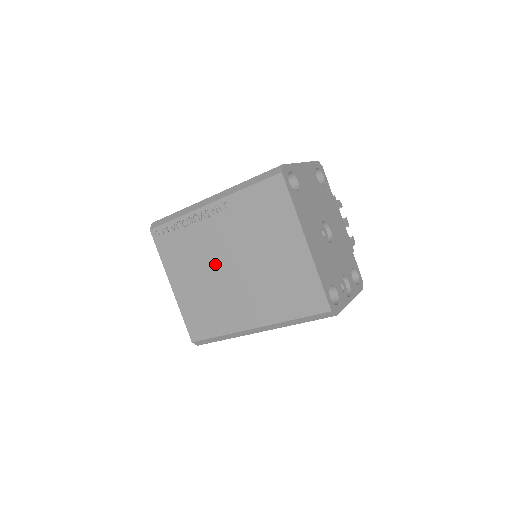
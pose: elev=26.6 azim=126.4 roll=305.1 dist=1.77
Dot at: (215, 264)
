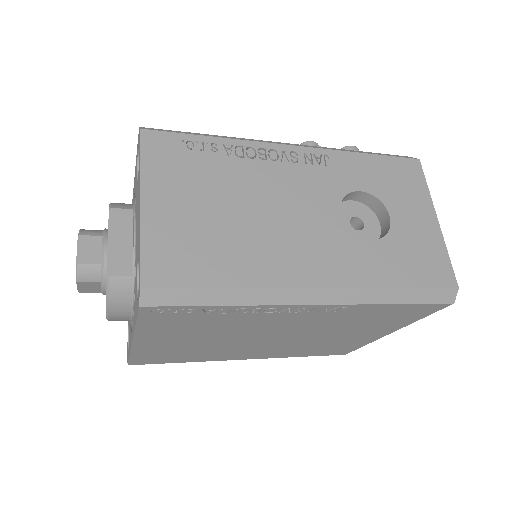
Dot at: (249, 336)
